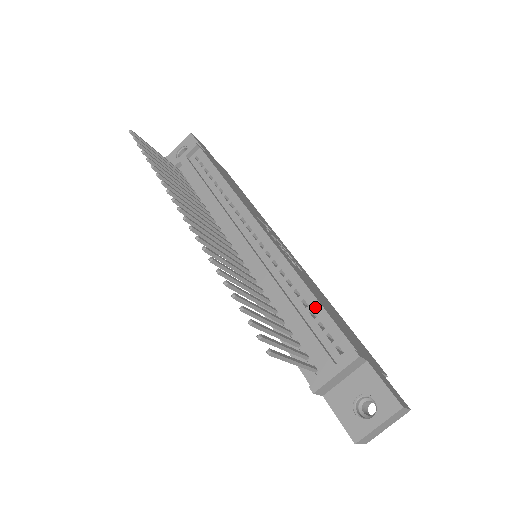
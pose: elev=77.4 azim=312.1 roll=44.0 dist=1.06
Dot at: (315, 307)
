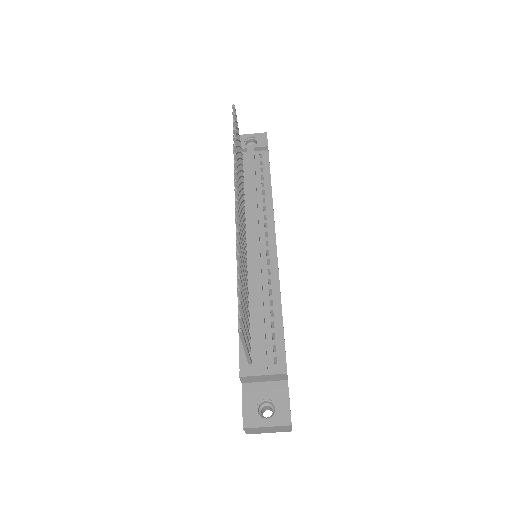
Dot at: (278, 321)
